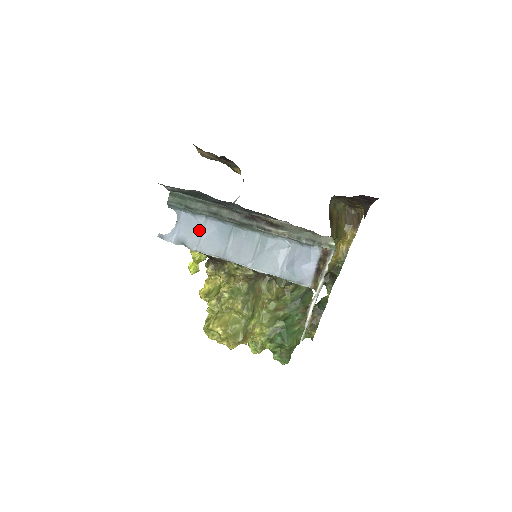
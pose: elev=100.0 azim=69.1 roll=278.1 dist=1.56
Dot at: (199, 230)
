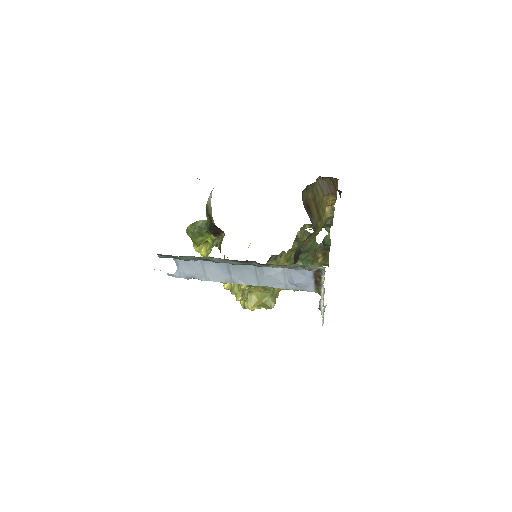
Dot at: (200, 268)
